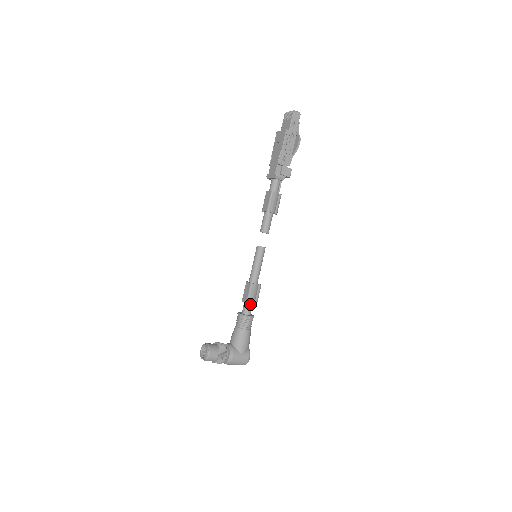
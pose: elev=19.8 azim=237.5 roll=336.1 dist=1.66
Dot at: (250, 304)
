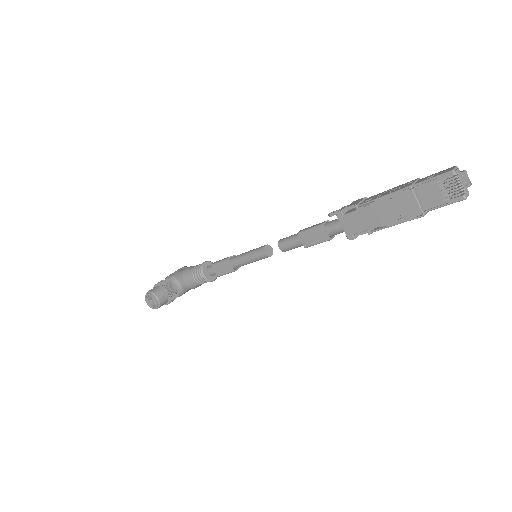
Dot at: occluded
